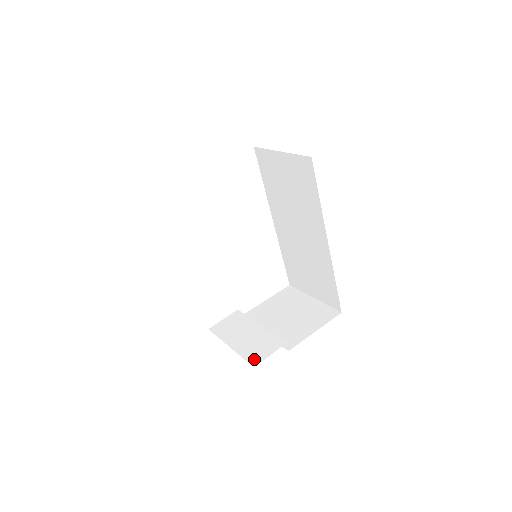
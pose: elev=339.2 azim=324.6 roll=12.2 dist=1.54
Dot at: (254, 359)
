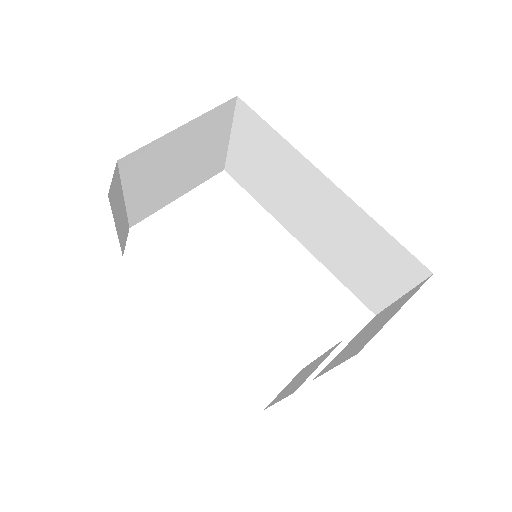
Dot at: (298, 386)
